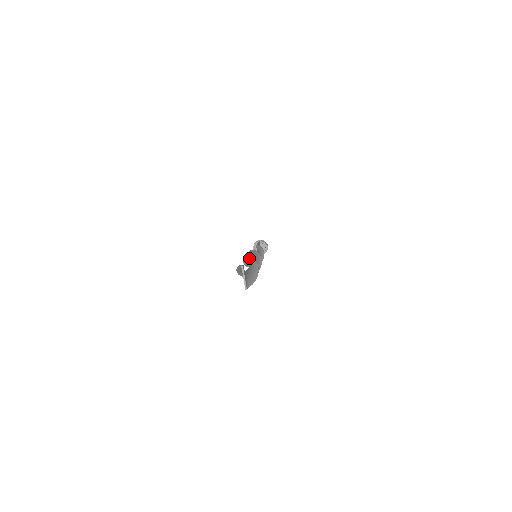
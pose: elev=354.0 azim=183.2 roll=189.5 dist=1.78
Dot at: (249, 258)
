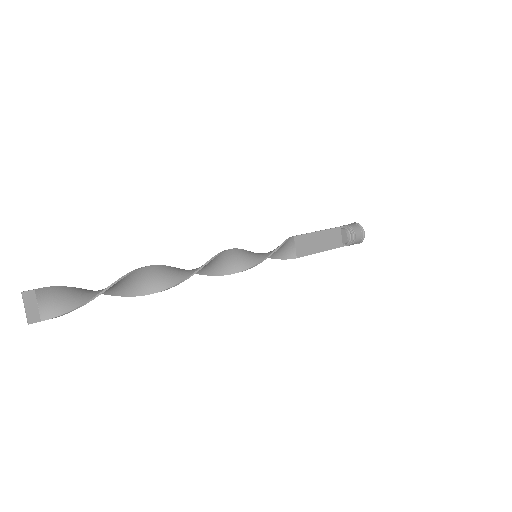
Dot at: (140, 270)
